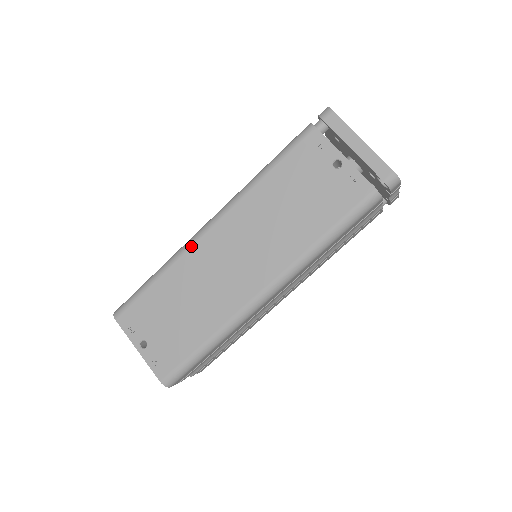
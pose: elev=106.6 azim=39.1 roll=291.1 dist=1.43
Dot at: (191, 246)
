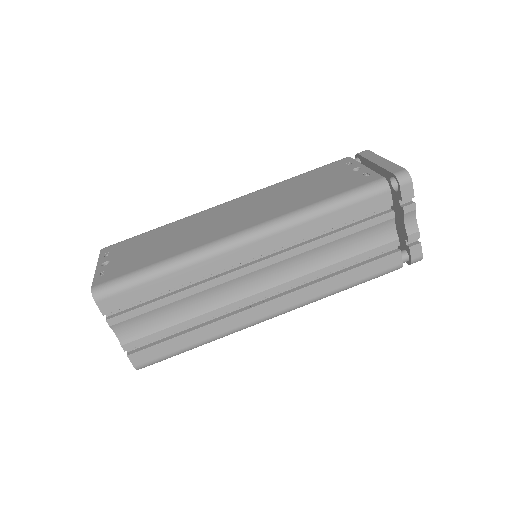
Dot at: (203, 211)
